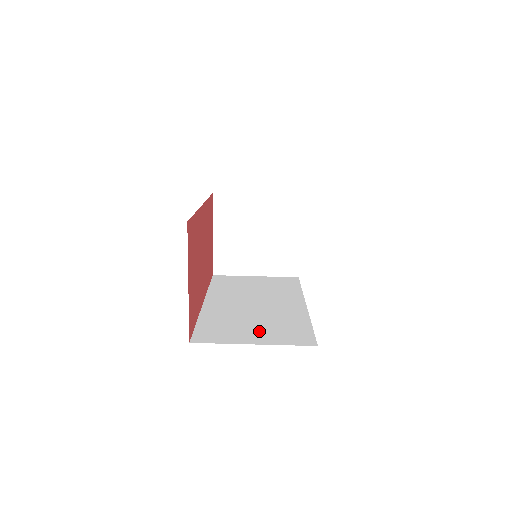
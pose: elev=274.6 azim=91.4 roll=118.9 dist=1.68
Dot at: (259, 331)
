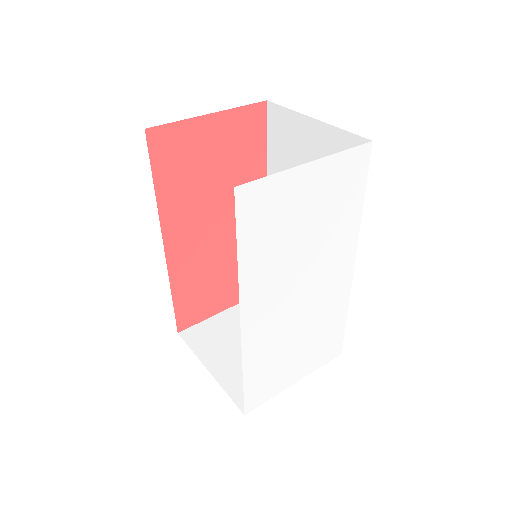
Dot at: occluded
